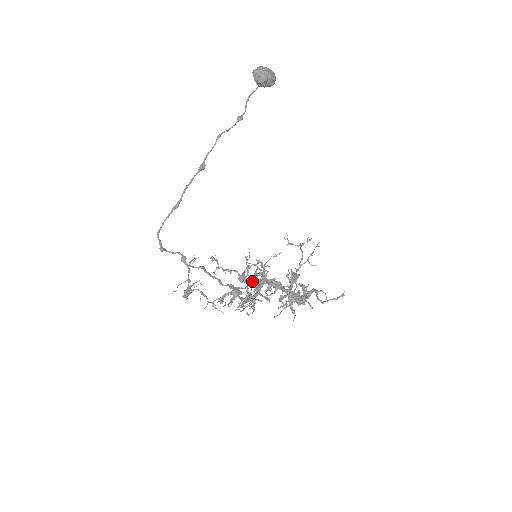
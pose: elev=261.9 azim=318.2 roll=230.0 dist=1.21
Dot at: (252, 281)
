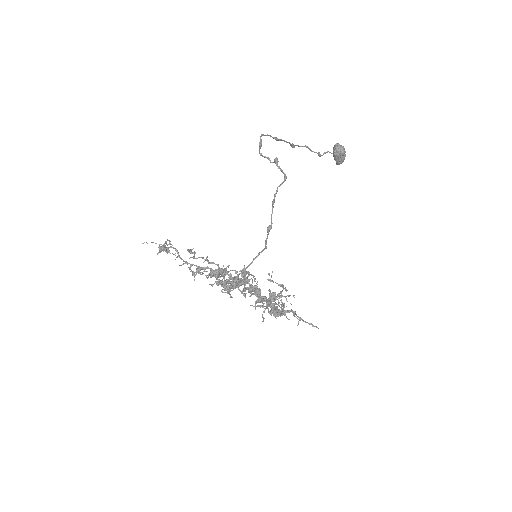
Dot at: (233, 277)
